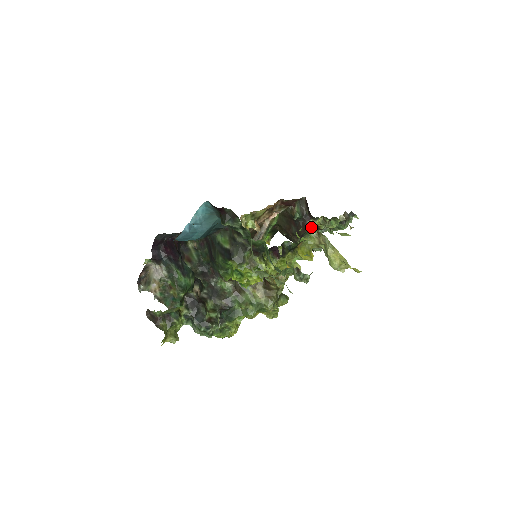
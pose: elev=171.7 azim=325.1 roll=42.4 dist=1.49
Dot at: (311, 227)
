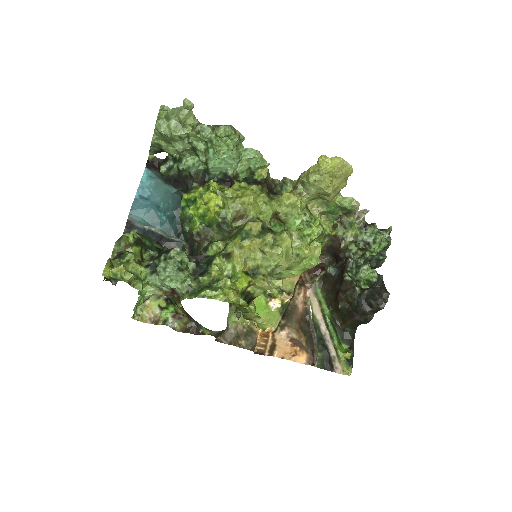
Dot at: (345, 260)
